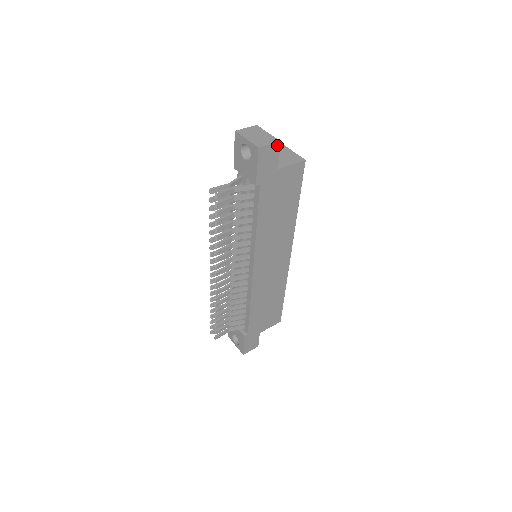
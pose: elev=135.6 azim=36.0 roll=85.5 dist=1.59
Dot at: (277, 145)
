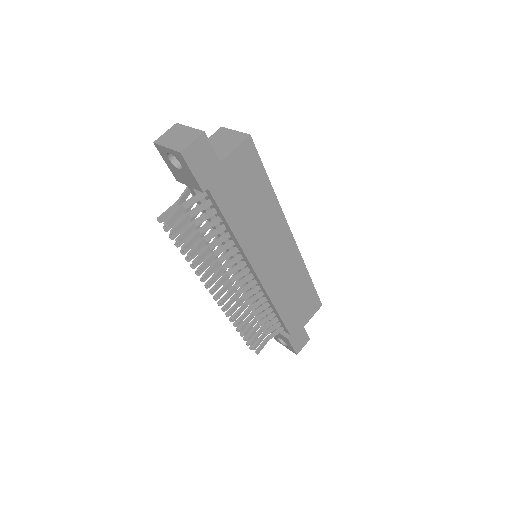
Dot at: (203, 138)
